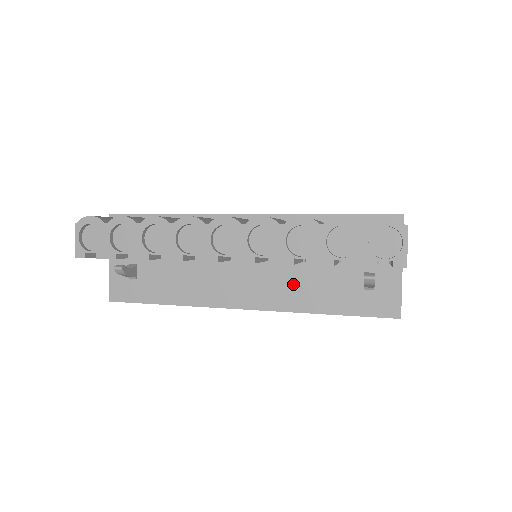
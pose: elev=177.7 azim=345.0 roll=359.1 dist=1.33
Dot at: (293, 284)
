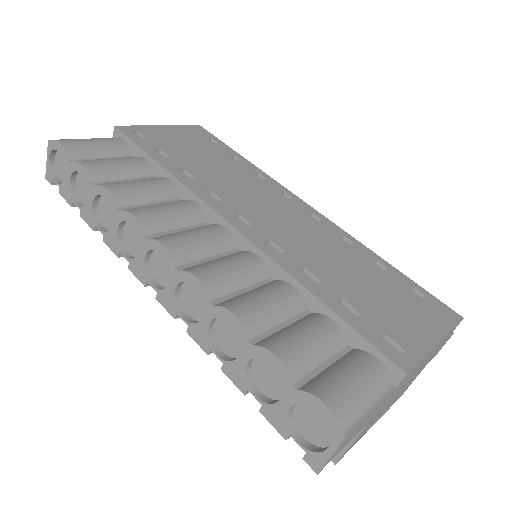
Dot at: occluded
